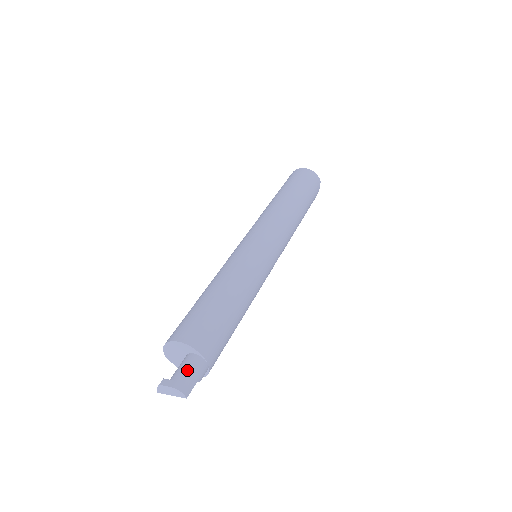
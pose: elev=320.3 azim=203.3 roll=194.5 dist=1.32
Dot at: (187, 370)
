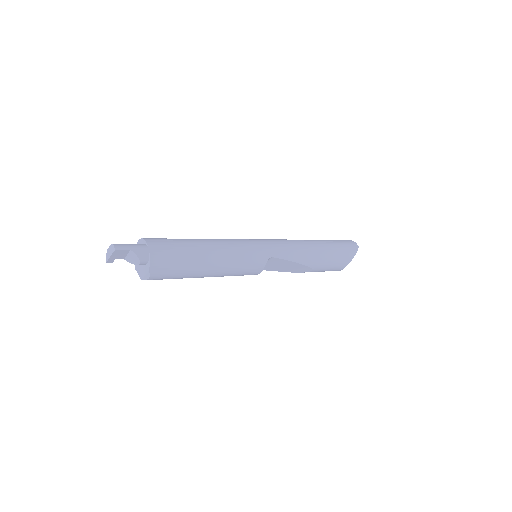
Dot at: (129, 244)
